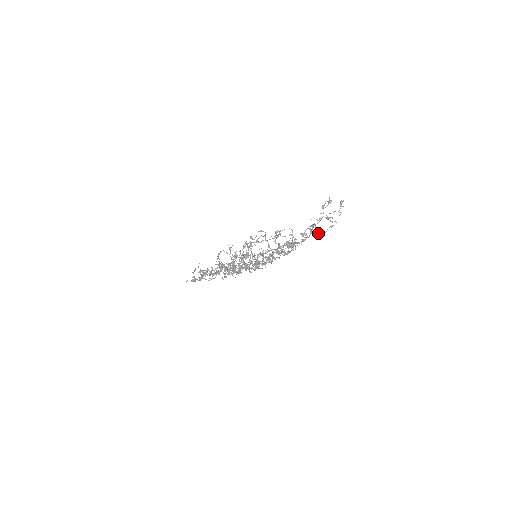
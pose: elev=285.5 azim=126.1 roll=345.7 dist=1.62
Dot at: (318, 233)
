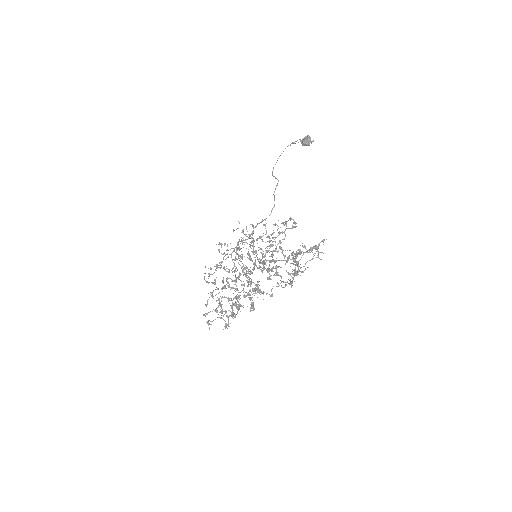
Dot at: (309, 249)
